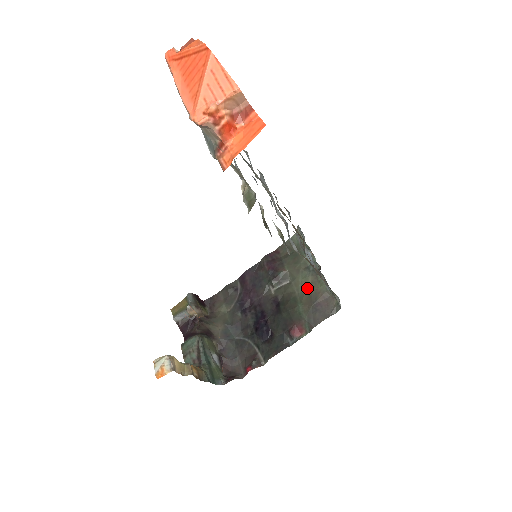
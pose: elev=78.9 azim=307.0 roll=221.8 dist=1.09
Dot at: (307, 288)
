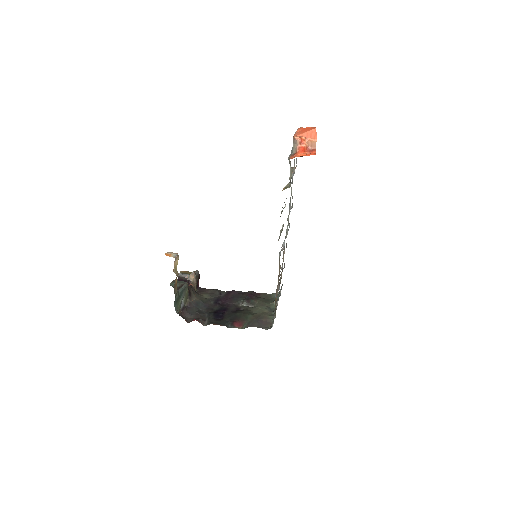
Dot at: (261, 312)
